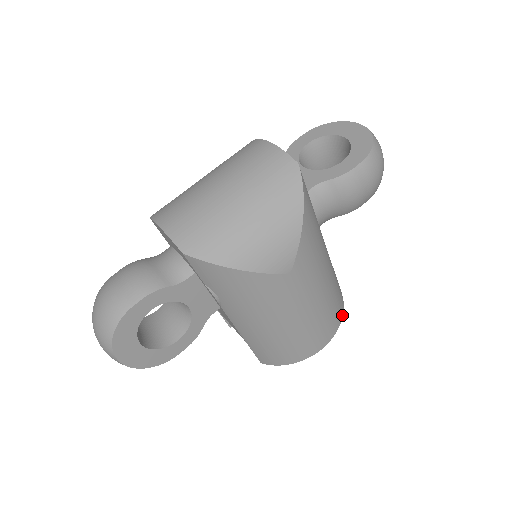
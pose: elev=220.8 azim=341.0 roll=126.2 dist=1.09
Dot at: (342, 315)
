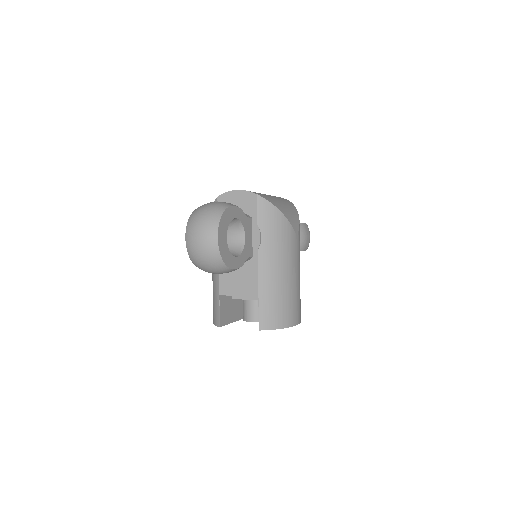
Dot at: occluded
